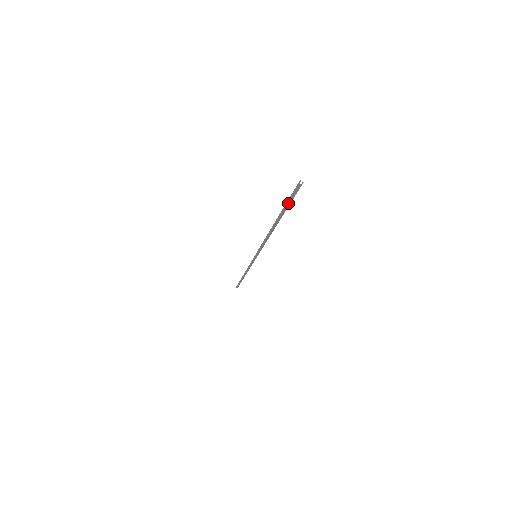
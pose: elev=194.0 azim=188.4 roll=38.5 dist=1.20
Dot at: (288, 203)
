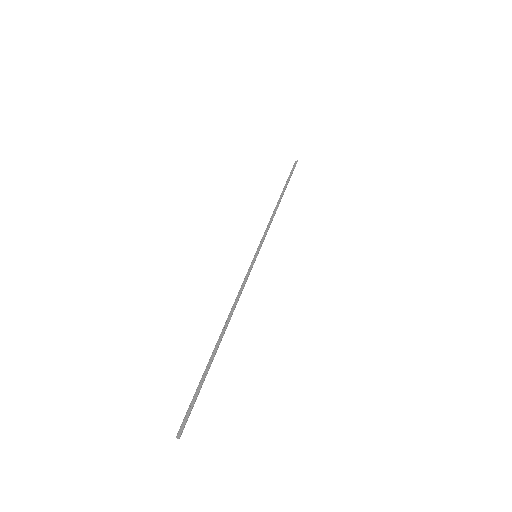
Dot at: (197, 395)
